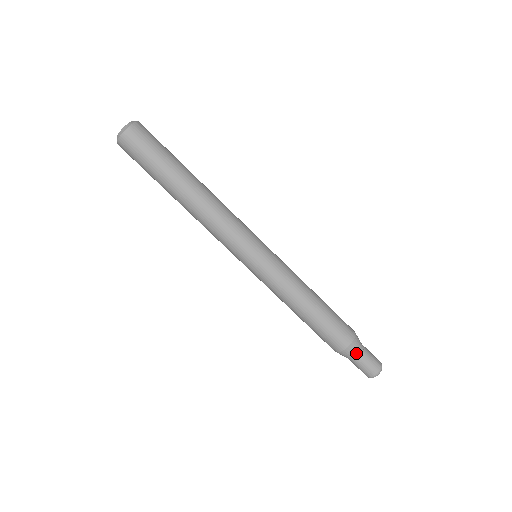
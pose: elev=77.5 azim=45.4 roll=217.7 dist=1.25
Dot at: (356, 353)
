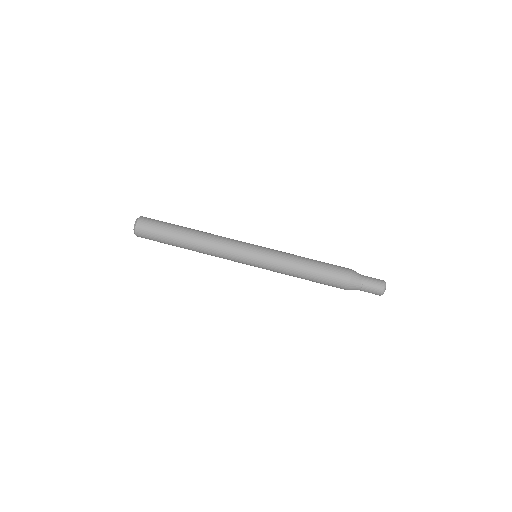
Dot at: (360, 278)
